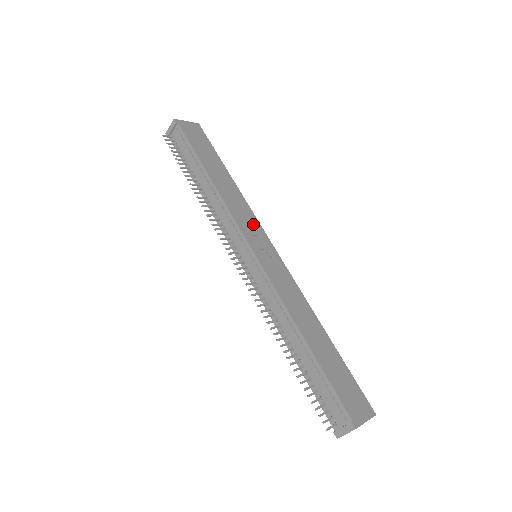
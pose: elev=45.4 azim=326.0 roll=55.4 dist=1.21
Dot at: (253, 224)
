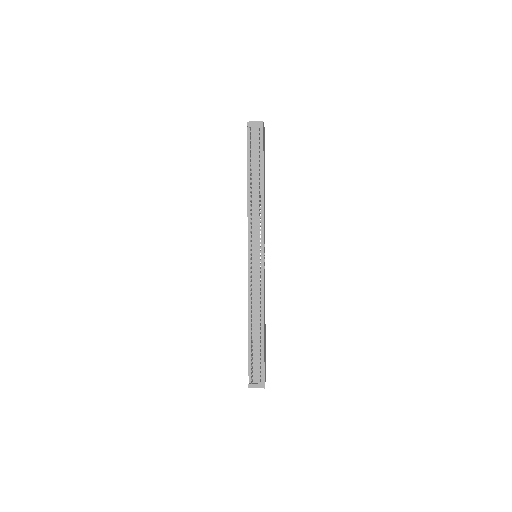
Dot at: occluded
